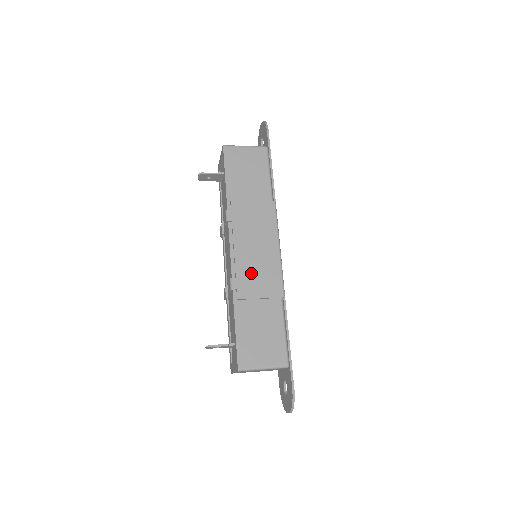
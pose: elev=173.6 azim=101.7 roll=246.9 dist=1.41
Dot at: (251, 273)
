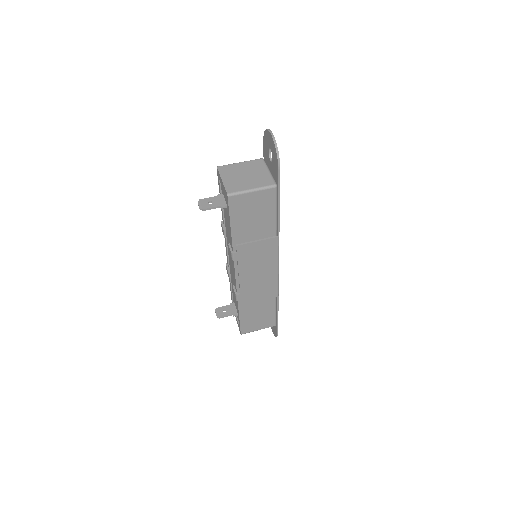
Dot at: (253, 289)
